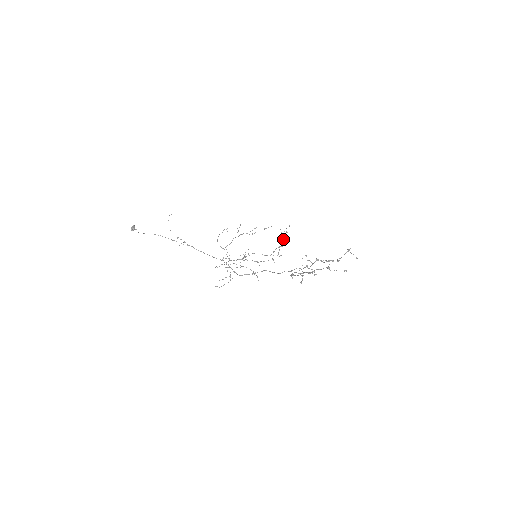
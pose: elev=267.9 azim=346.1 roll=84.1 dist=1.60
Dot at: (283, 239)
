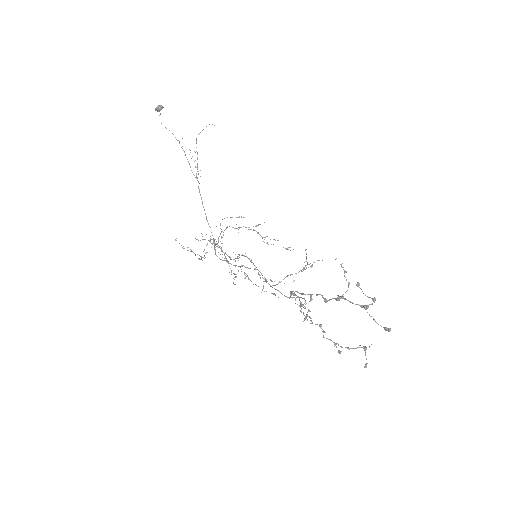
Dot at: (299, 271)
